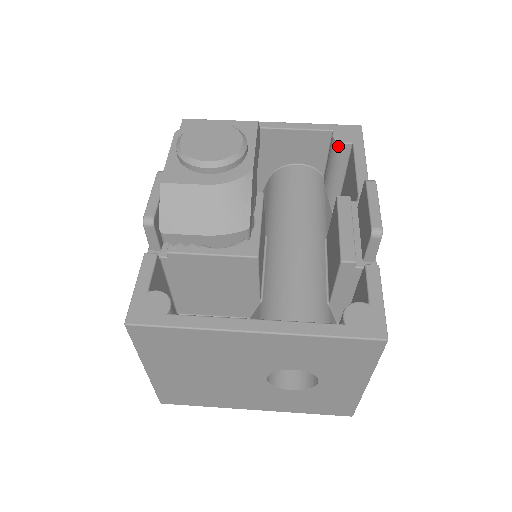
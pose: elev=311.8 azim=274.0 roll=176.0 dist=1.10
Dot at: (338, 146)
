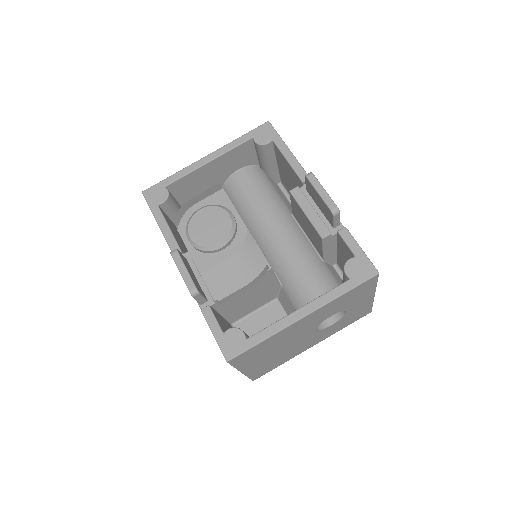
Dot at: (263, 148)
